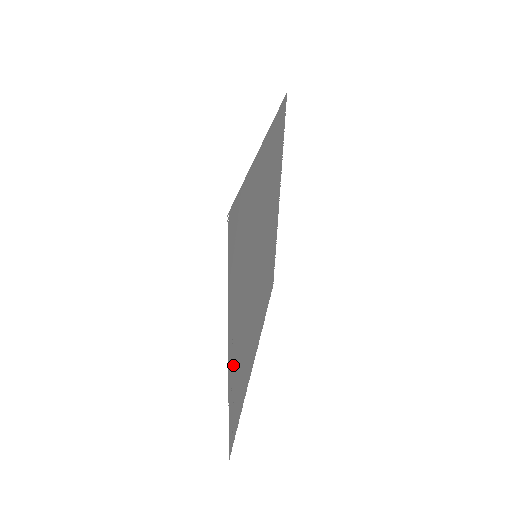
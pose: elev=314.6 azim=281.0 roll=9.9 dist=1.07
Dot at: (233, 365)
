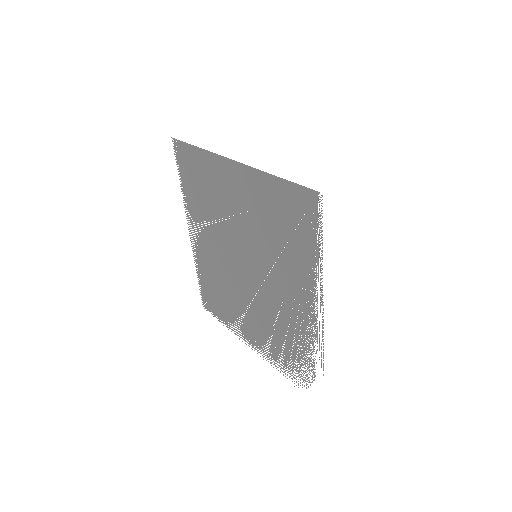
Dot at: (314, 326)
